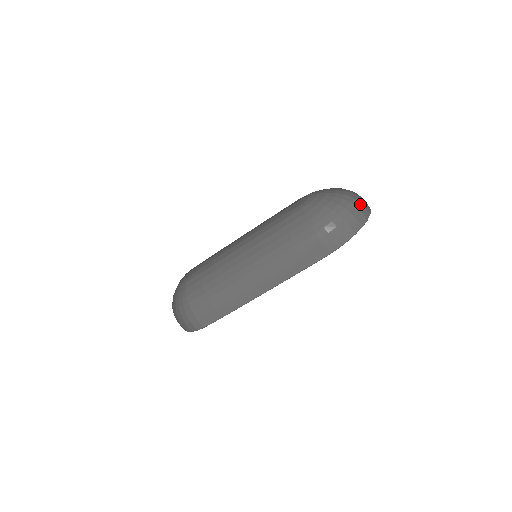
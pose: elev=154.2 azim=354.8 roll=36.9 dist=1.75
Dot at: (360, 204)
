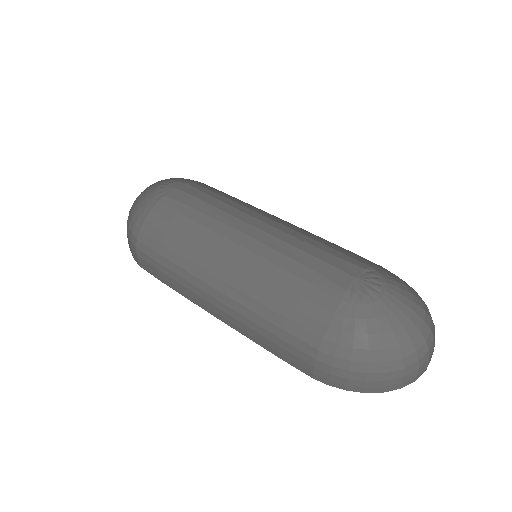
Dot at: (415, 366)
